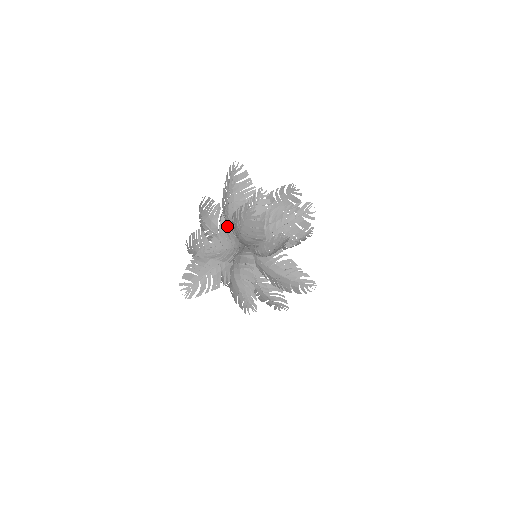
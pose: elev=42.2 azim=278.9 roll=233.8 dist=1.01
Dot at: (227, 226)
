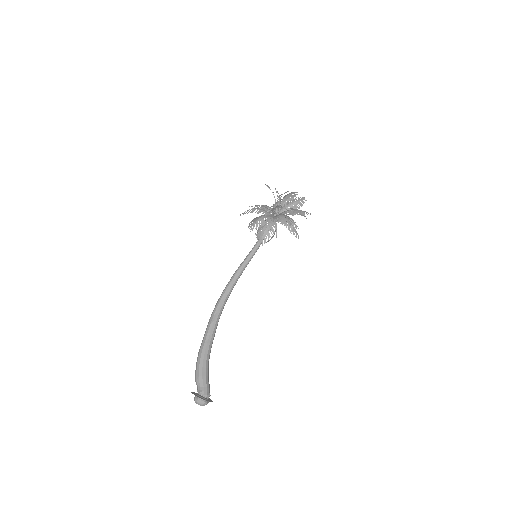
Dot at: (272, 208)
